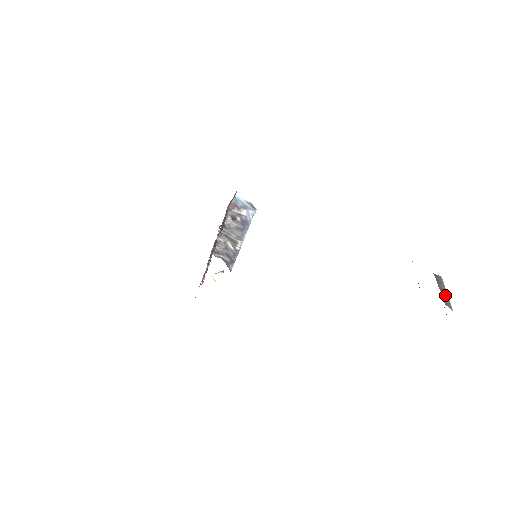
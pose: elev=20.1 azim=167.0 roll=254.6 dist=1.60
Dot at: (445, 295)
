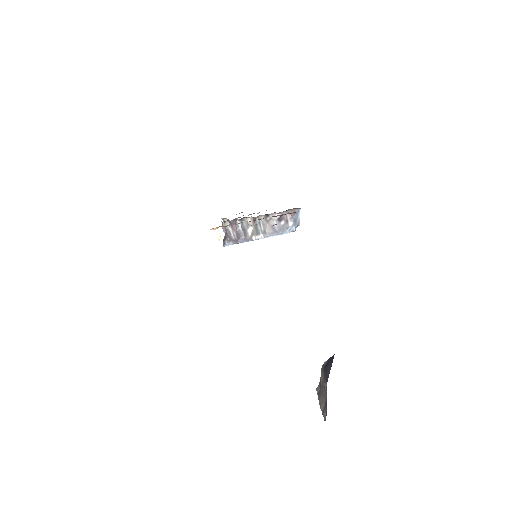
Dot at: occluded
